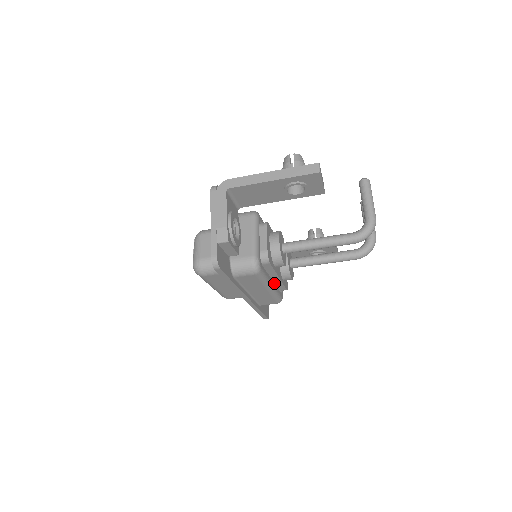
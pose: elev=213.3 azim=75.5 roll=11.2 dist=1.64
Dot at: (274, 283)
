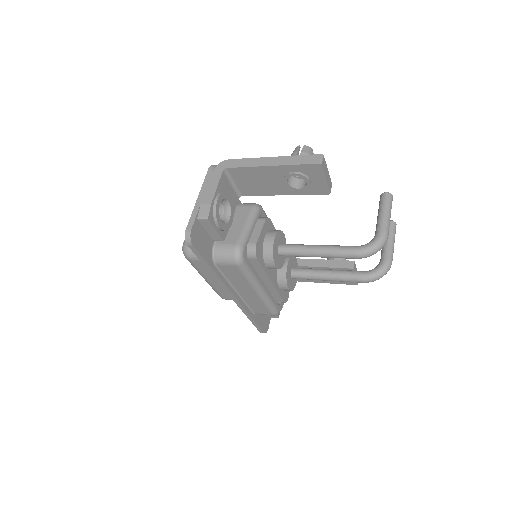
Dot at: (267, 288)
